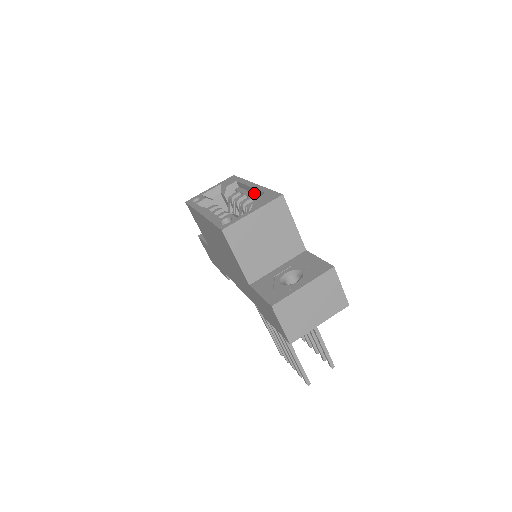
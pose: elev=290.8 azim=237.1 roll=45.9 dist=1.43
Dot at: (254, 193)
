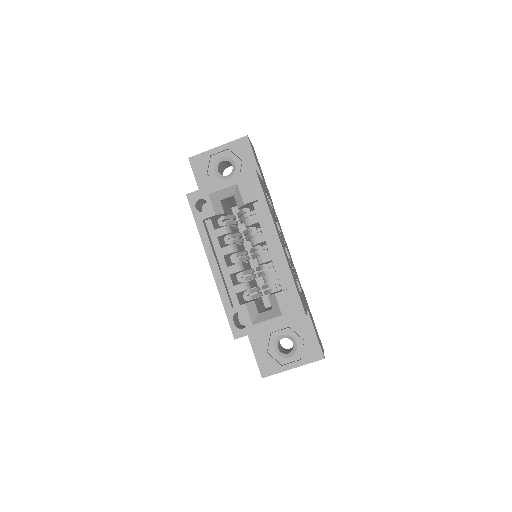
Dot at: (276, 251)
